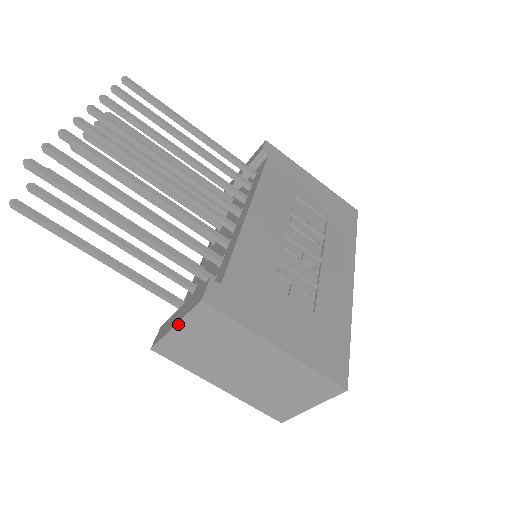
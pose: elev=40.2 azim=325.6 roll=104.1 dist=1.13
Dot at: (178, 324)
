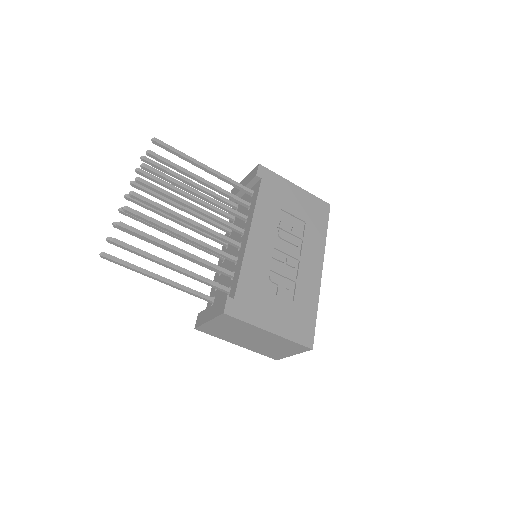
Dot at: (210, 321)
